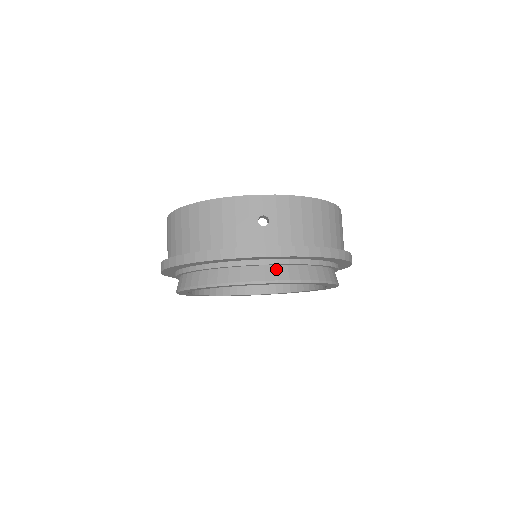
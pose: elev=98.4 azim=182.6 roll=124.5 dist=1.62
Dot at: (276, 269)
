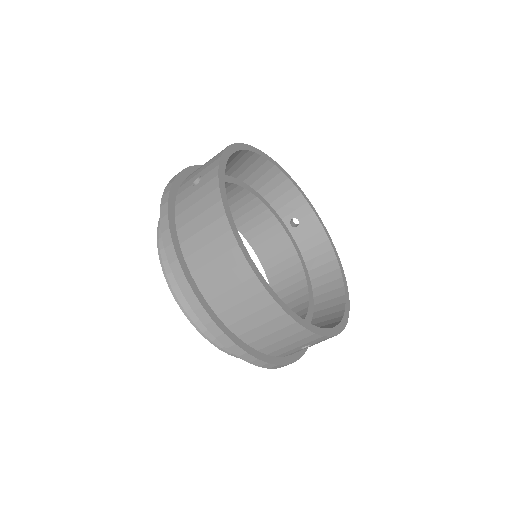
Dot at: occluded
